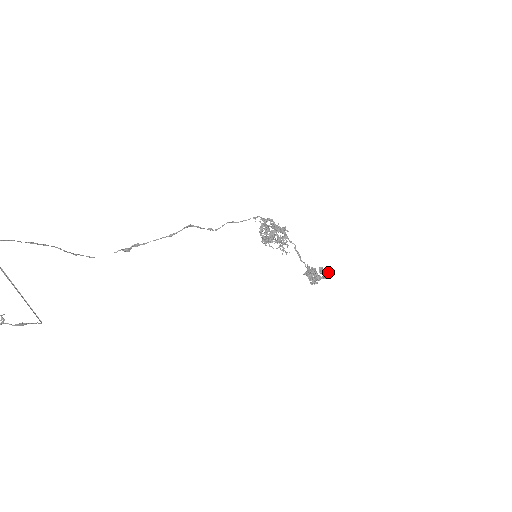
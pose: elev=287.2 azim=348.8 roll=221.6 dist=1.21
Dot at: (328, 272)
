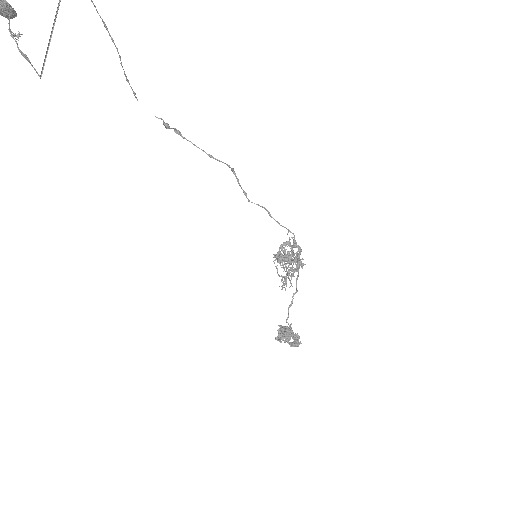
Dot at: (298, 342)
